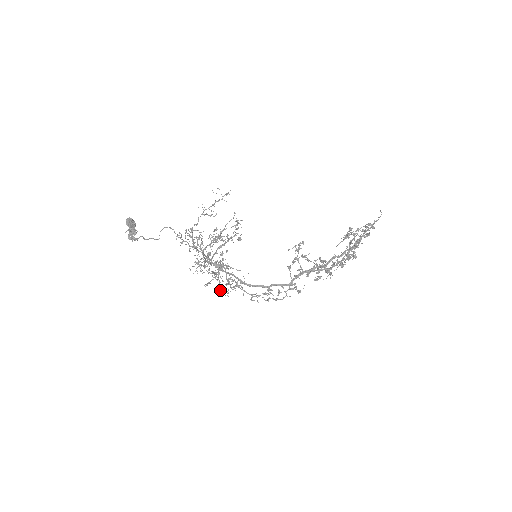
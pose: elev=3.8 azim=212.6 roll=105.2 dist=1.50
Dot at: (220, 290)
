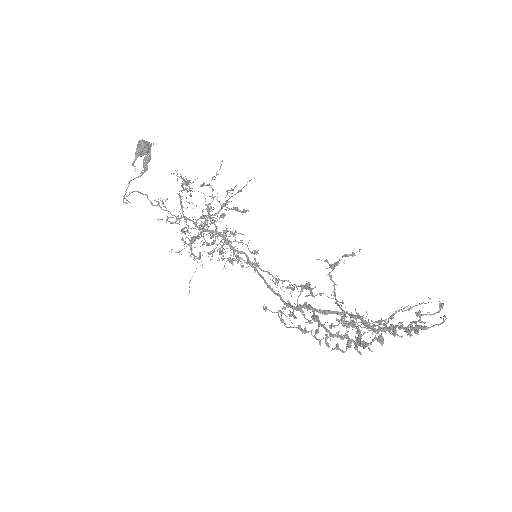
Dot at: occluded
